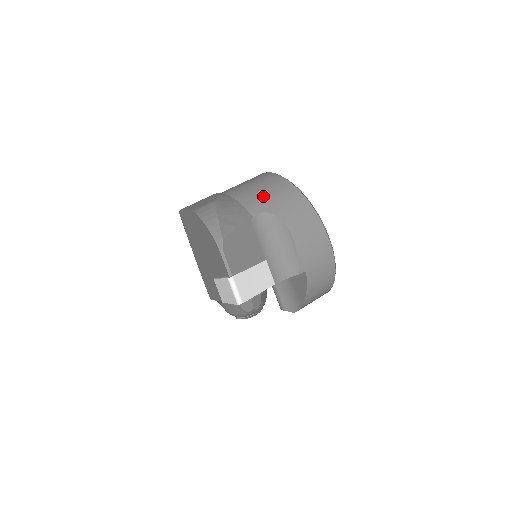
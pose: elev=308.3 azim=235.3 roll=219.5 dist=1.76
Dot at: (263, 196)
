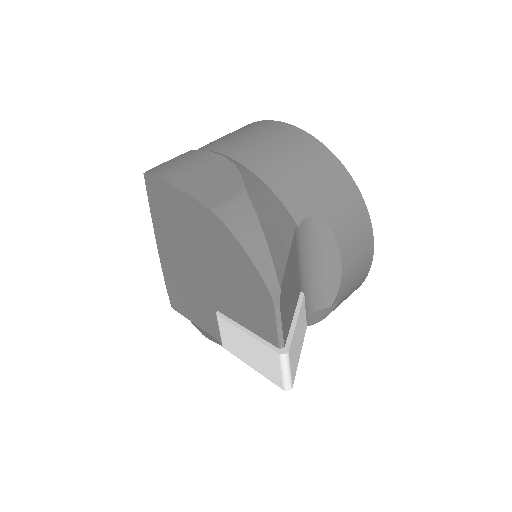
Dot at: (306, 183)
